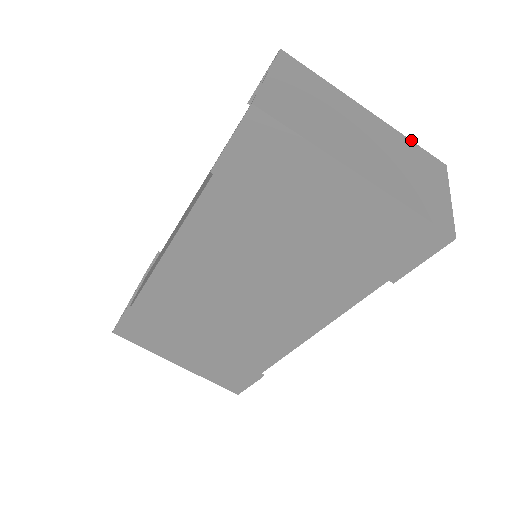
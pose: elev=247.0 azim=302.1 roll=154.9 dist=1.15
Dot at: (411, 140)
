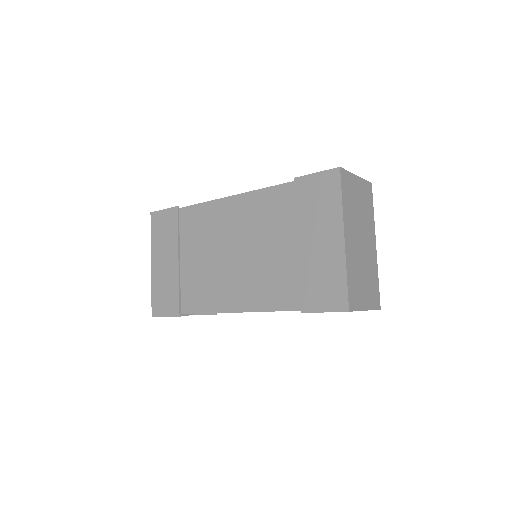
Dot at: occluded
